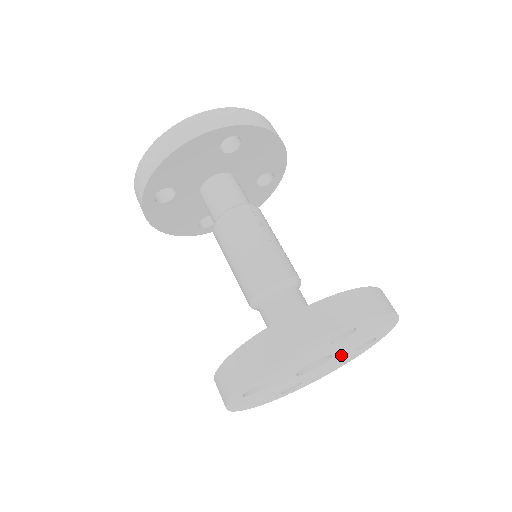
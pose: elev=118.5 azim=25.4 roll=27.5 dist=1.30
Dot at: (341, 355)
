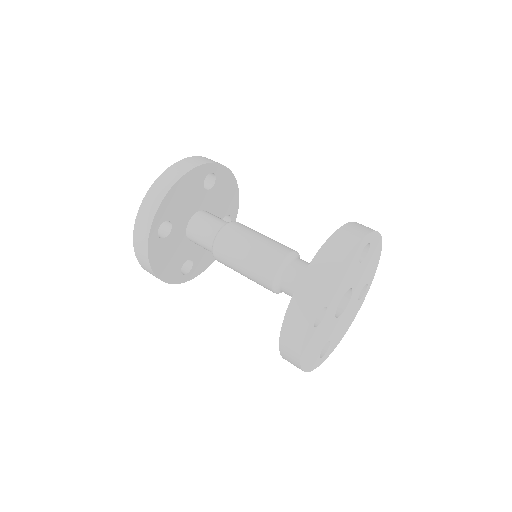
Dot at: (353, 300)
